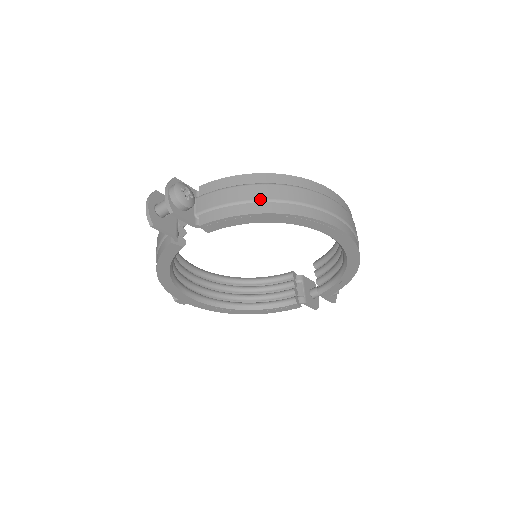
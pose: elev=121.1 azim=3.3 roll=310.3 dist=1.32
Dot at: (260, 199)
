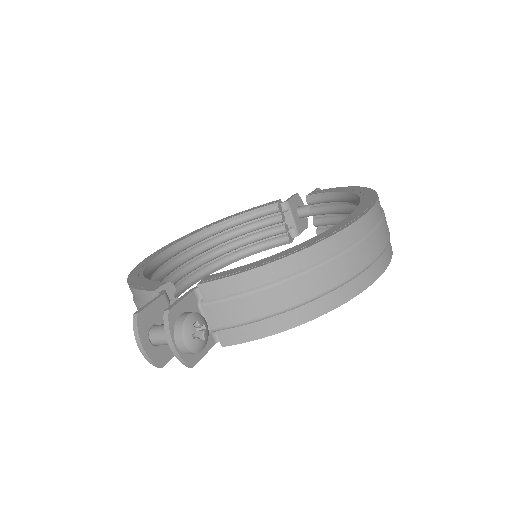
Dot at: (300, 303)
